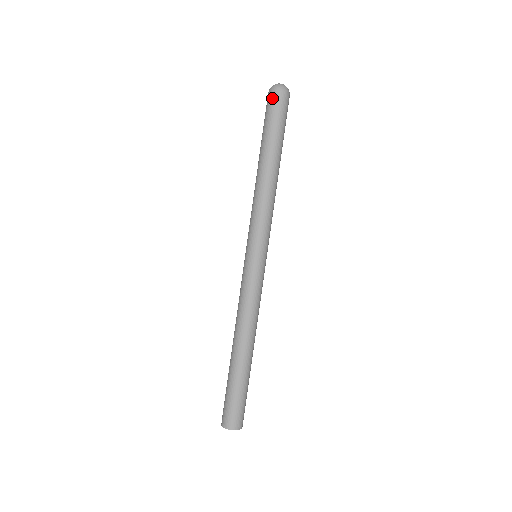
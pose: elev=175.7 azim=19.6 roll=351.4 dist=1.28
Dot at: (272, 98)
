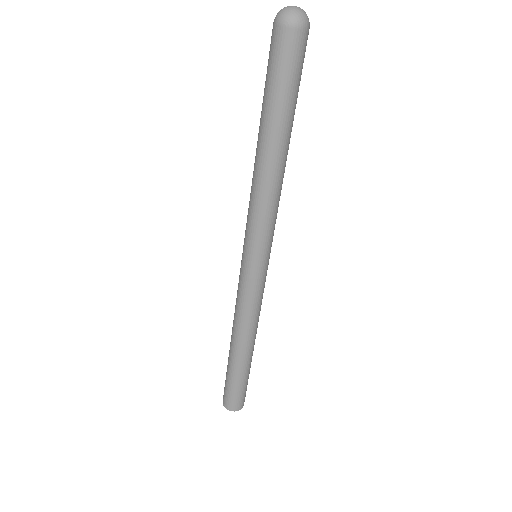
Dot at: (271, 37)
